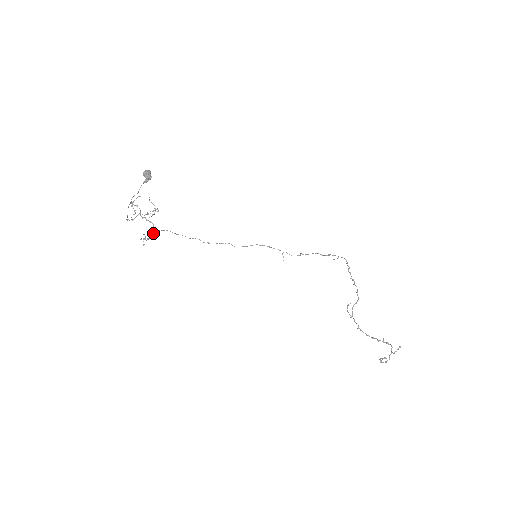
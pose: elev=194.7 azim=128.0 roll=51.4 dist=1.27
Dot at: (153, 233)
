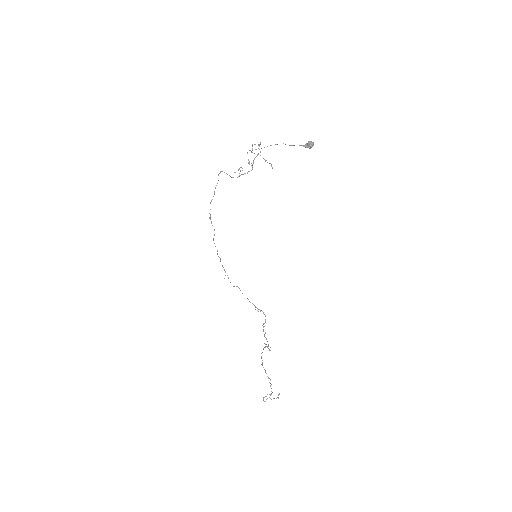
Dot at: occluded
